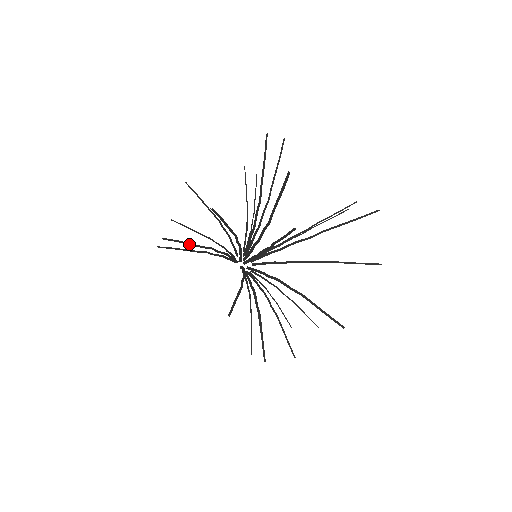
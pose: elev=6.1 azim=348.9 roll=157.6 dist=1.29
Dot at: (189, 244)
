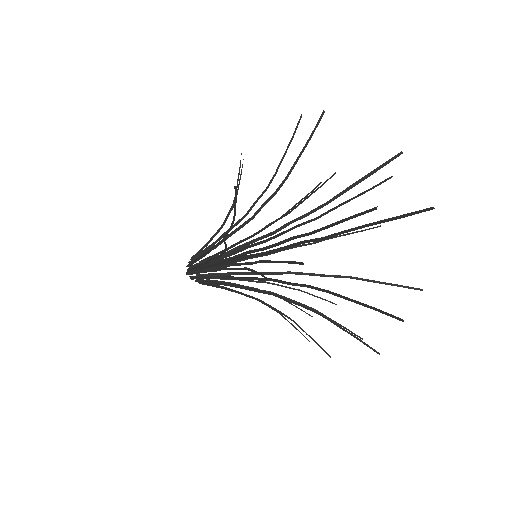
Dot at: (286, 262)
